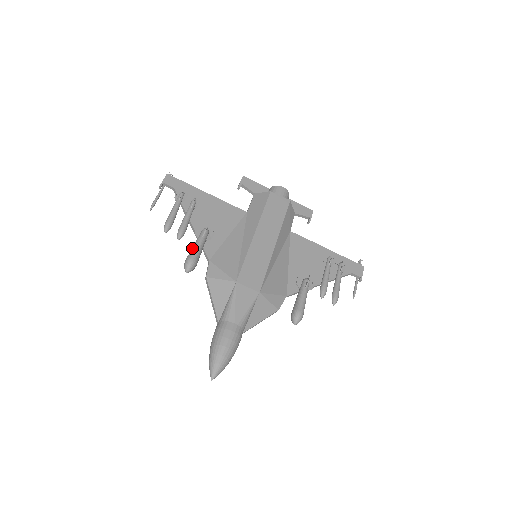
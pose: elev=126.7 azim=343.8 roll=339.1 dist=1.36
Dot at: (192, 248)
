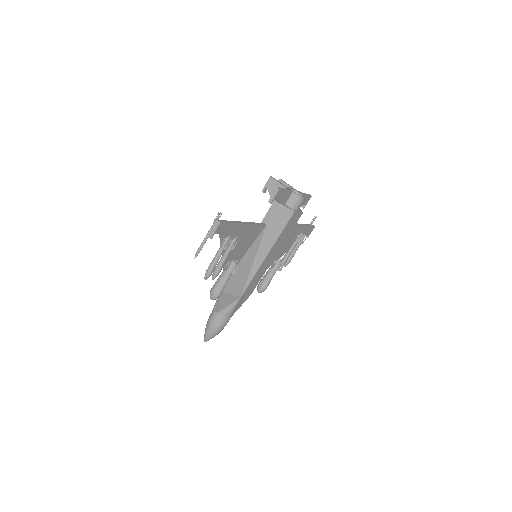
Dot at: (221, 285)
